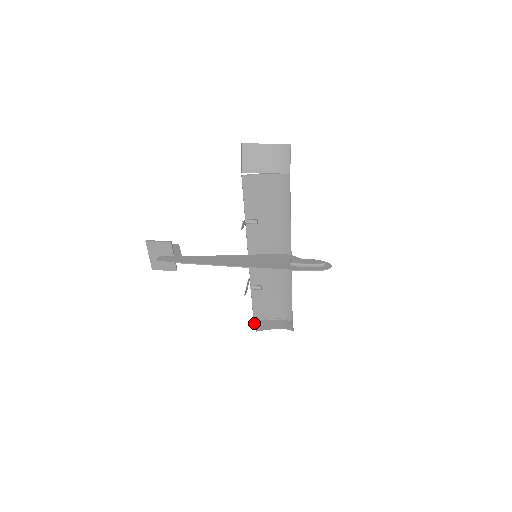
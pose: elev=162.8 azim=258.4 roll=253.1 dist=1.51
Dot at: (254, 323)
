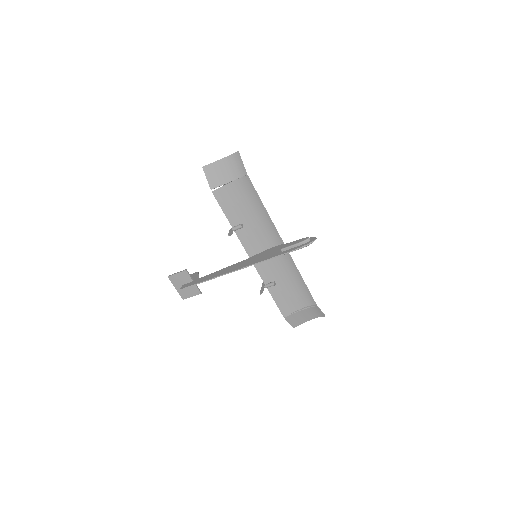
Dot at: (286, 320)
